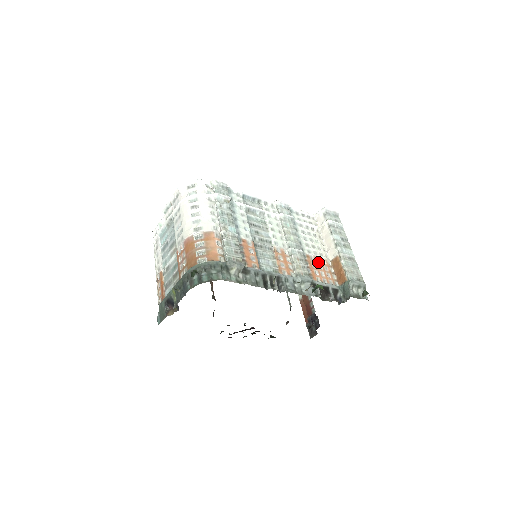
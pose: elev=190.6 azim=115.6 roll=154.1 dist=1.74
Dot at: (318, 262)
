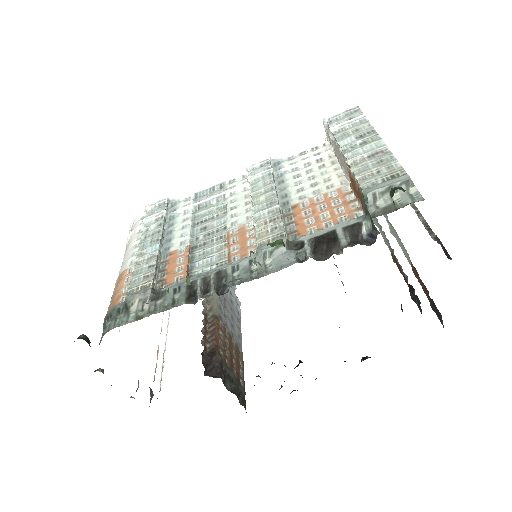
Dot at: (318, 203)
